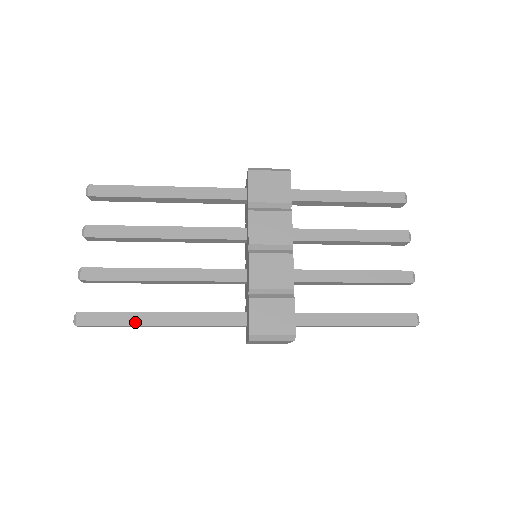
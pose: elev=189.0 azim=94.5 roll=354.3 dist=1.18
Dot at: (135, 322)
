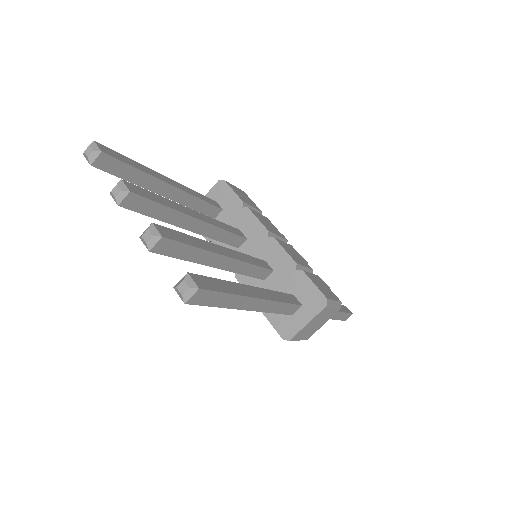
Dot at: (242, 292)
